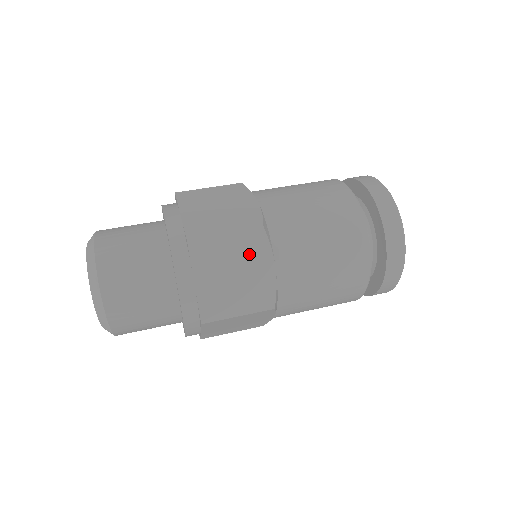
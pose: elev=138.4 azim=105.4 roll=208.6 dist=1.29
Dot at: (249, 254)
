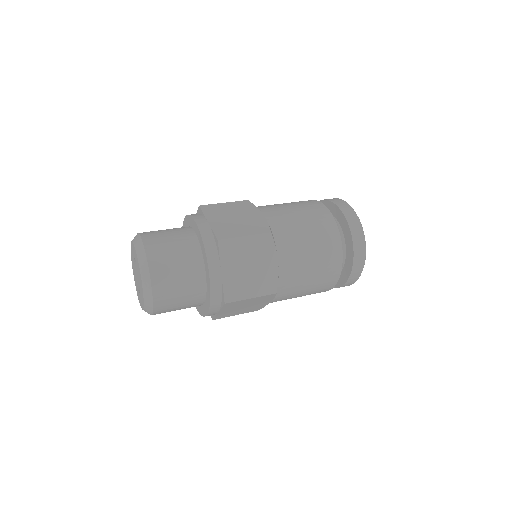
Dot at: (260, 252)
